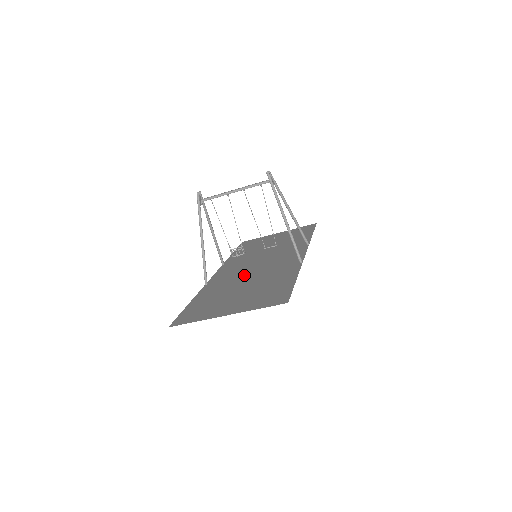
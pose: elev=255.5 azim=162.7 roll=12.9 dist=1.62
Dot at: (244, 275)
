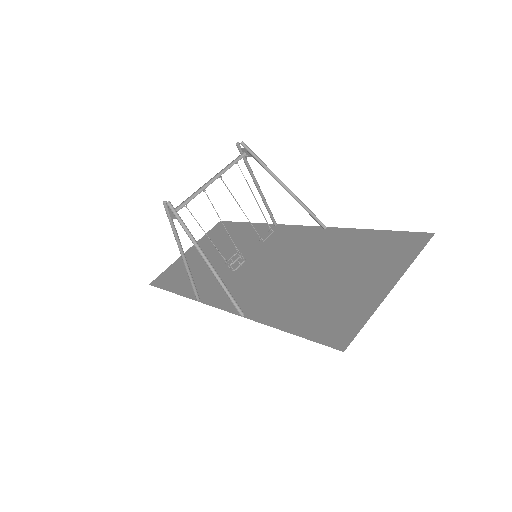
Dot at: (278, 276)
